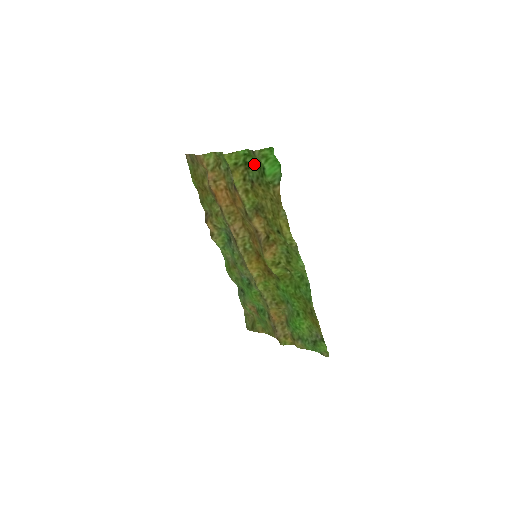
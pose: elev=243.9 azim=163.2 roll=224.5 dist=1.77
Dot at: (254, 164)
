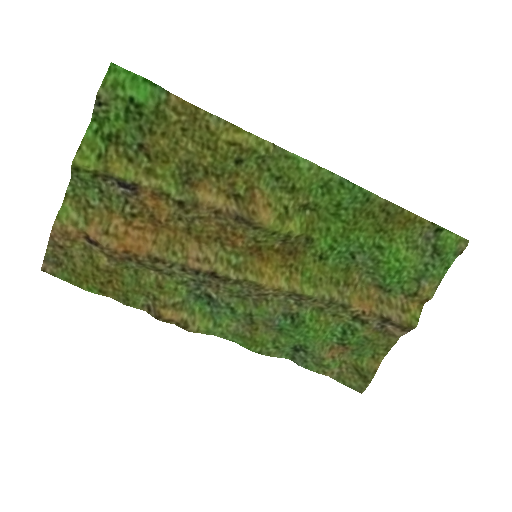
Dot at: (117, 121)
